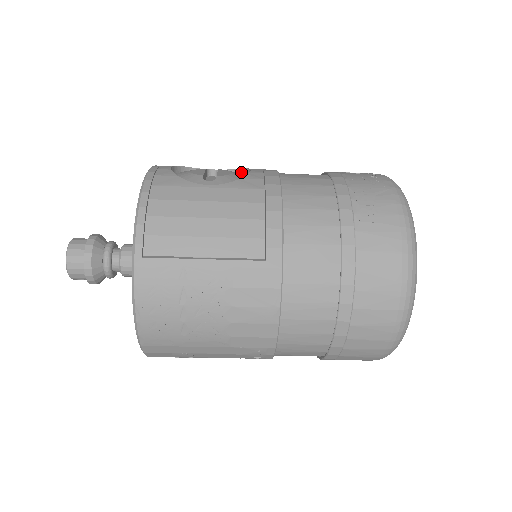
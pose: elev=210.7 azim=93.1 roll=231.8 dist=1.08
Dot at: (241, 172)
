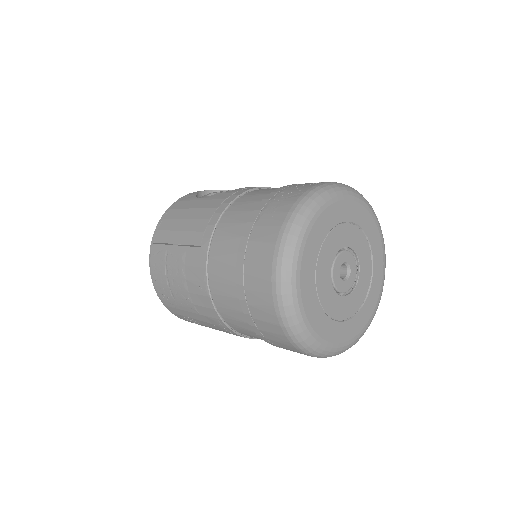
Dot at: occluded
